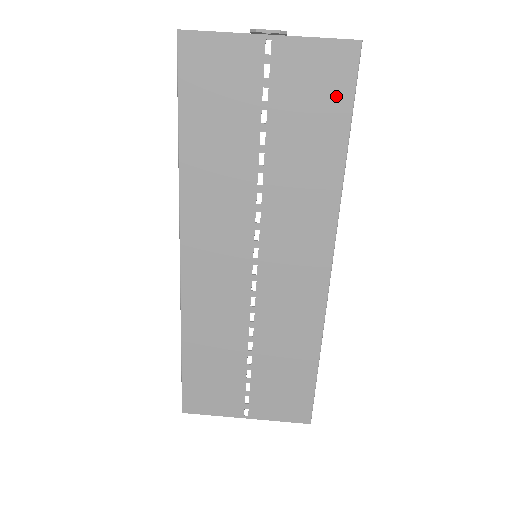
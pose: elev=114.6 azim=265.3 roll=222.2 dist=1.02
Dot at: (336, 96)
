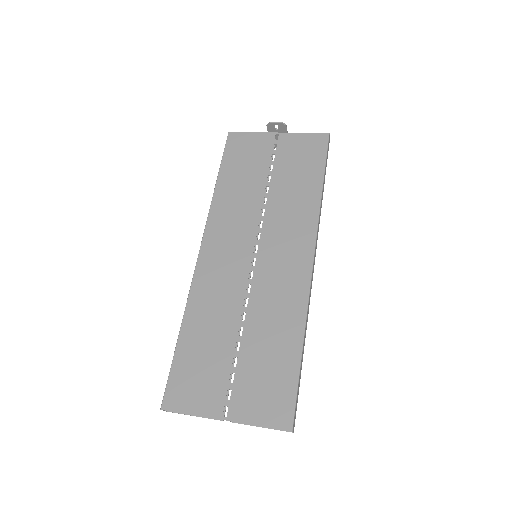
Dot at: (315, 157)
